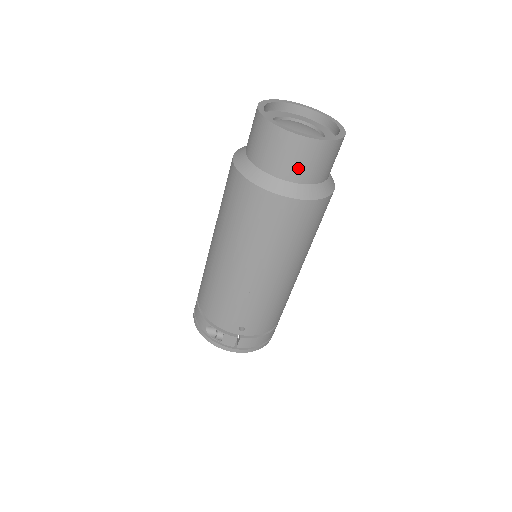
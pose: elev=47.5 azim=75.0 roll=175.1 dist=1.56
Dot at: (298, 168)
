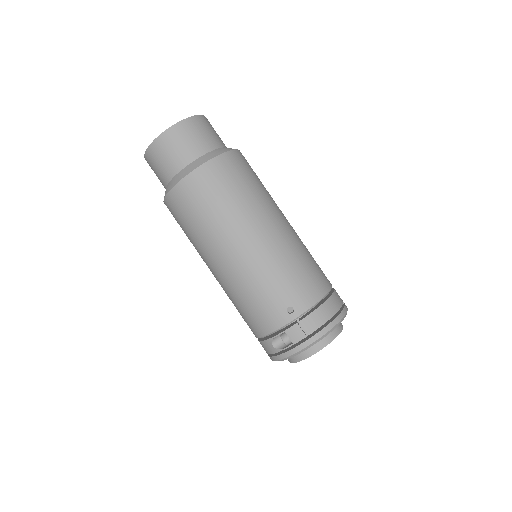
Dot at: (184, 151)
